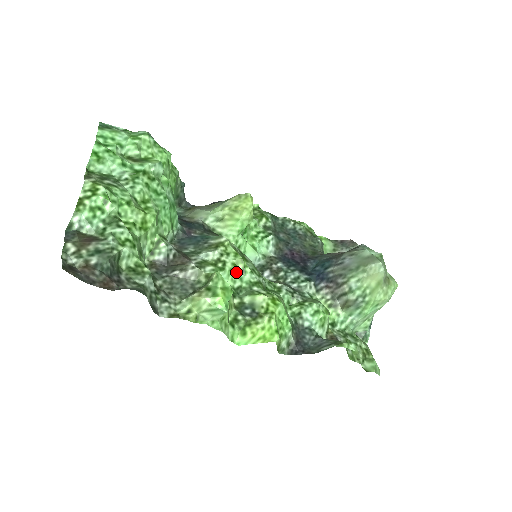
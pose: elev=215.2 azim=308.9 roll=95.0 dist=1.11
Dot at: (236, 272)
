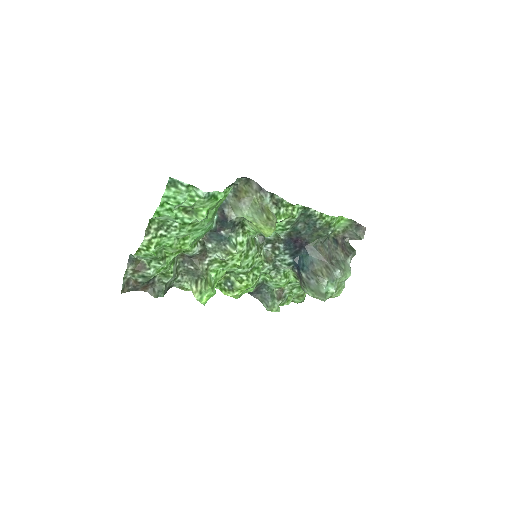
Dot at: (233, 268)
